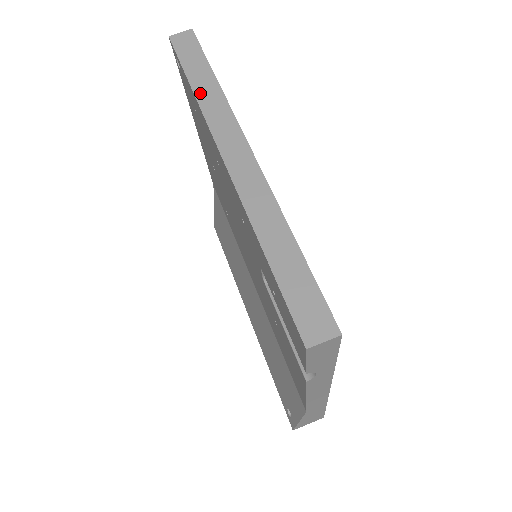
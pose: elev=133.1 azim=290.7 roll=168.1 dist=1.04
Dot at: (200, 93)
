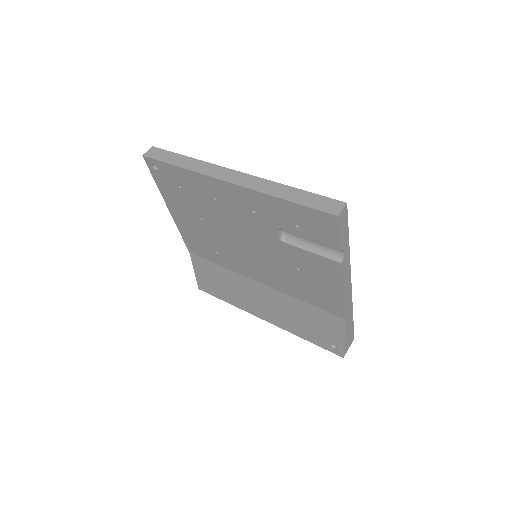
Dot at: (187, 166)
